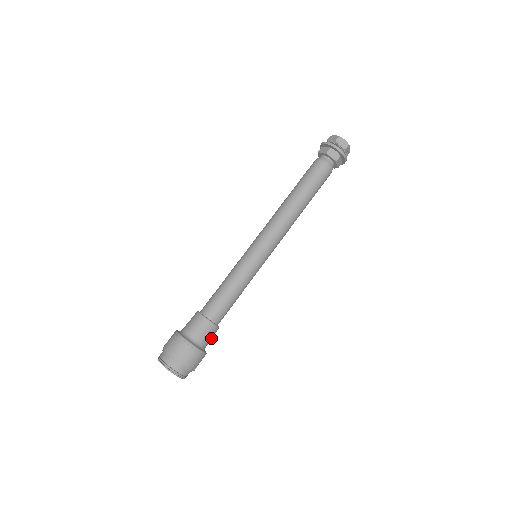
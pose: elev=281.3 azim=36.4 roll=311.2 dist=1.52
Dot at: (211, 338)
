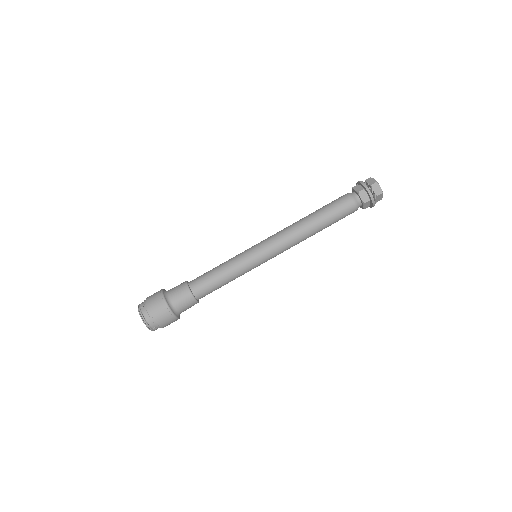
Dot at: occluded
